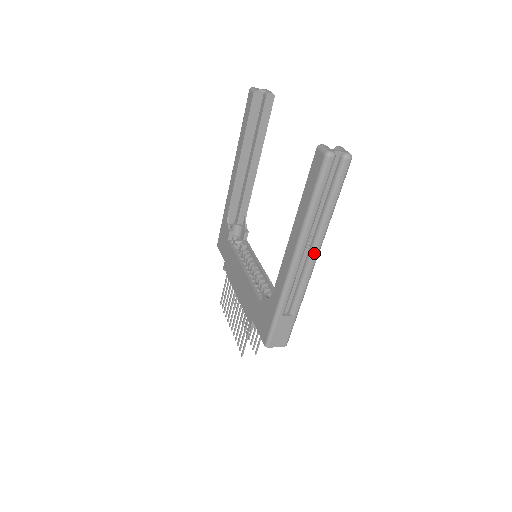
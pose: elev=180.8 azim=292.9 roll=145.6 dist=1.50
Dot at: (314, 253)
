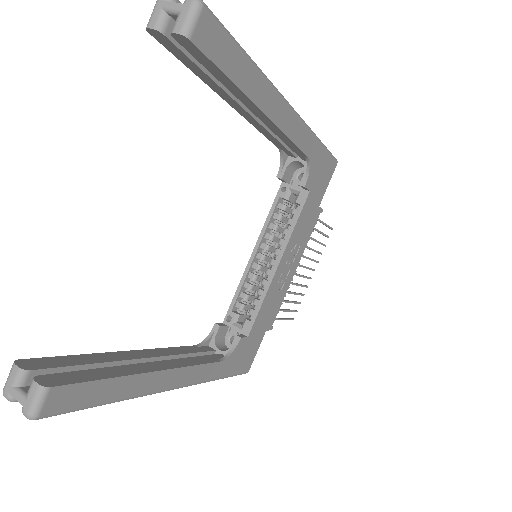
Dot at: occluded
